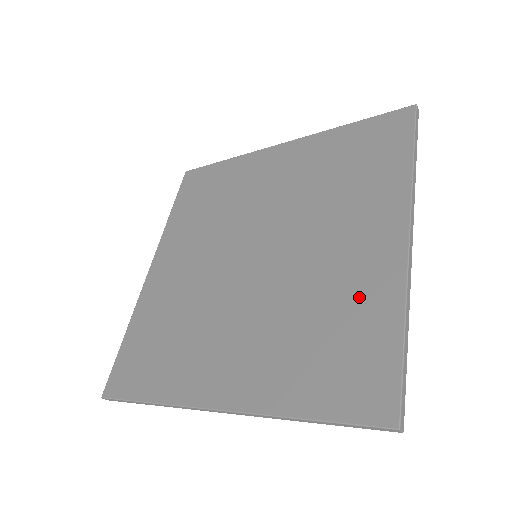
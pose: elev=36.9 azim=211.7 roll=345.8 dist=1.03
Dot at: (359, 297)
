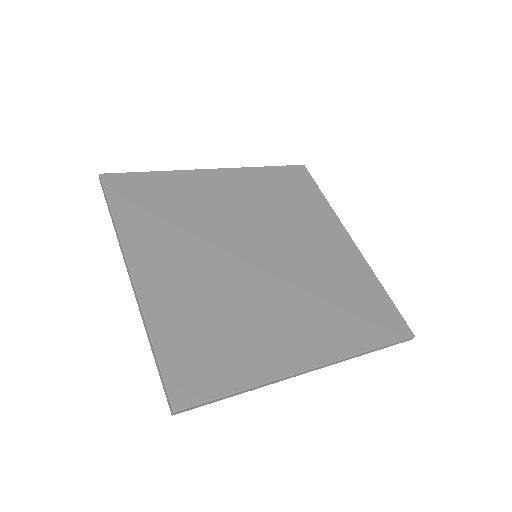
Dot at: (254, 349)
